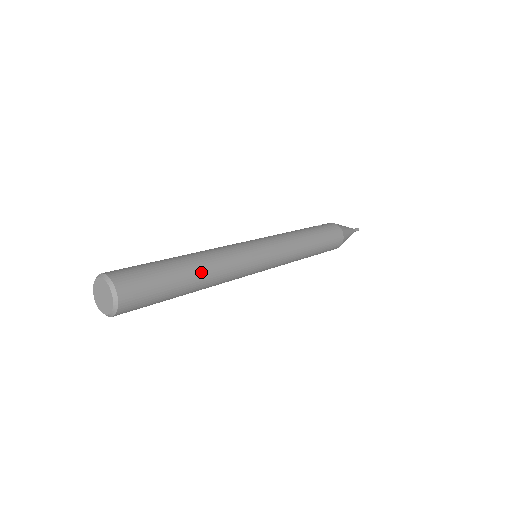
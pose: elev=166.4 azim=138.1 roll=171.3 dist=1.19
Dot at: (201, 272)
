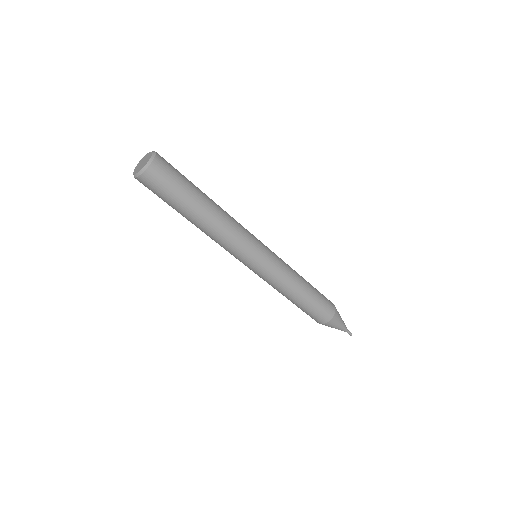
Dot at: (212, 200)
